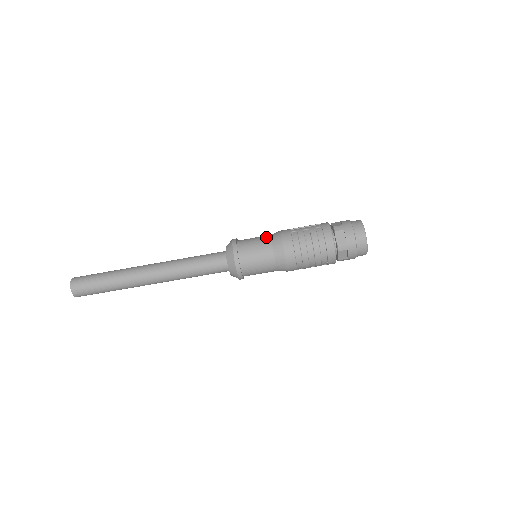
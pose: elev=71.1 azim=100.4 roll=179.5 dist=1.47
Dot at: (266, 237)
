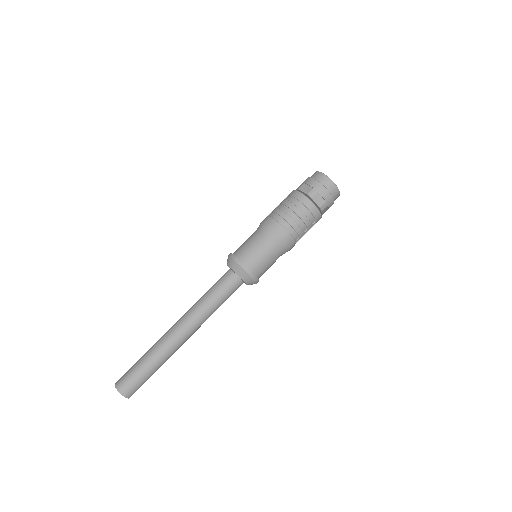
Dot at: (252, 234)
